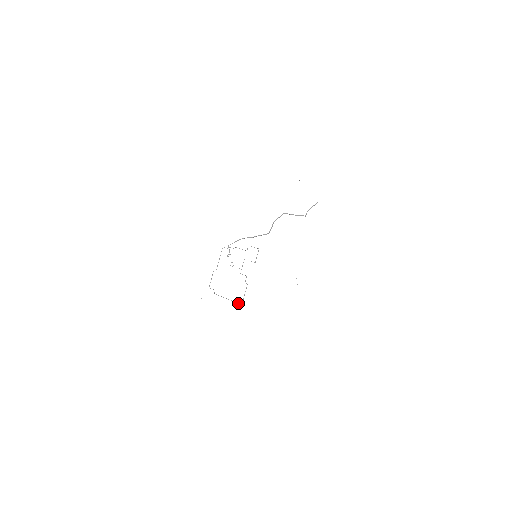
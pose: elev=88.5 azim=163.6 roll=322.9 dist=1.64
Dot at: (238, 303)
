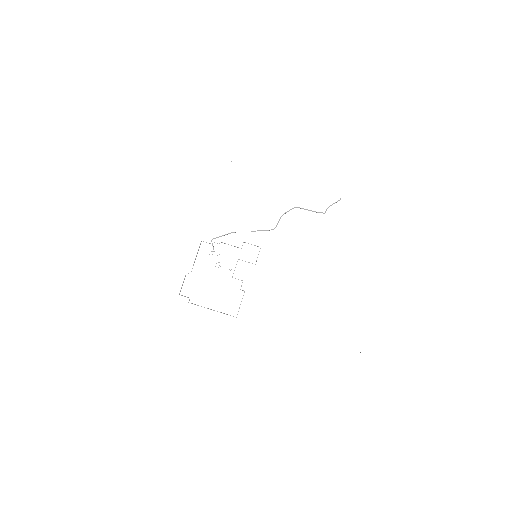
Dot at: (230, 315)
